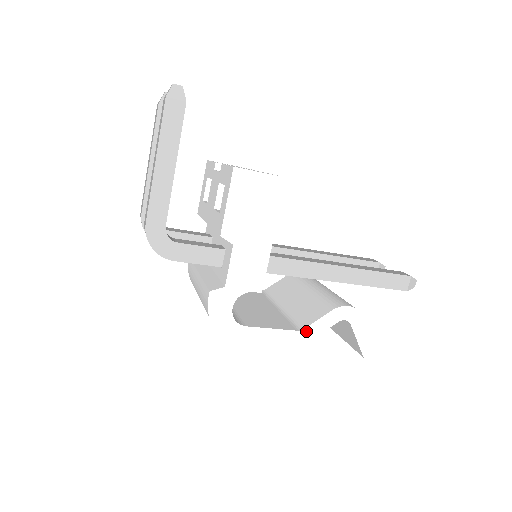
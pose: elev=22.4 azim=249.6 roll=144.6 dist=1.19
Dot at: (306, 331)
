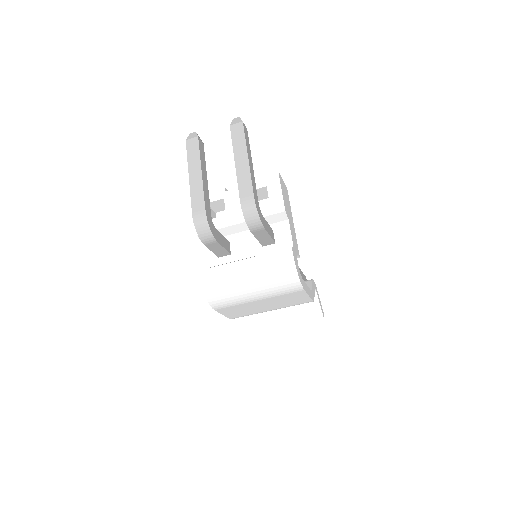
Dot at: (312, 292)
